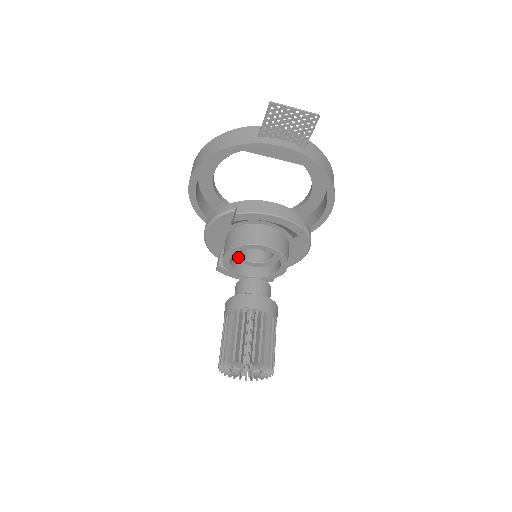
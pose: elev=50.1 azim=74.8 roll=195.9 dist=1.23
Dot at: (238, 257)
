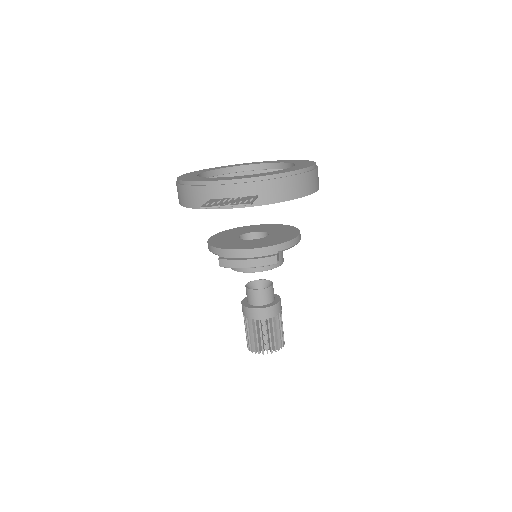
Dot at: occluded
